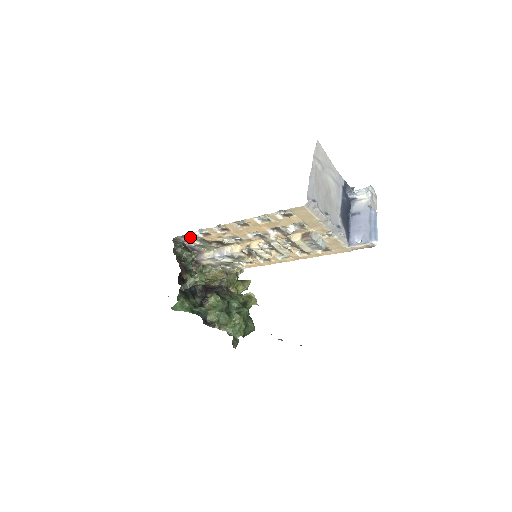
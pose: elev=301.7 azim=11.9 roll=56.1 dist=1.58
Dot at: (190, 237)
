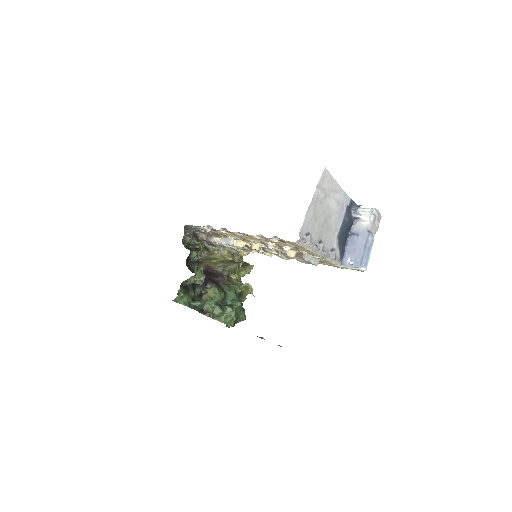
Dot at: occluded
